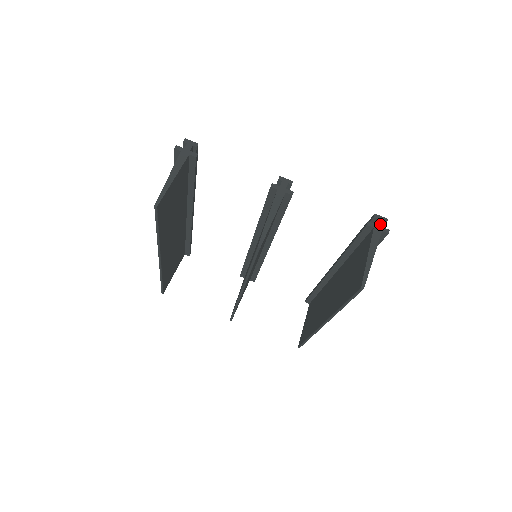
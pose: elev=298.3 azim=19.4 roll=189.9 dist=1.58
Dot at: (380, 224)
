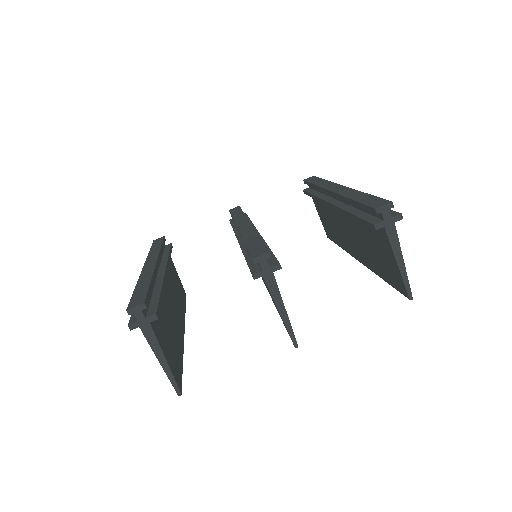
Dot at: (388, 216)
